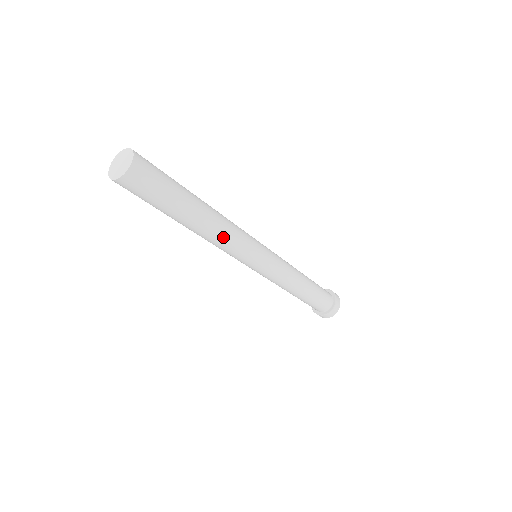
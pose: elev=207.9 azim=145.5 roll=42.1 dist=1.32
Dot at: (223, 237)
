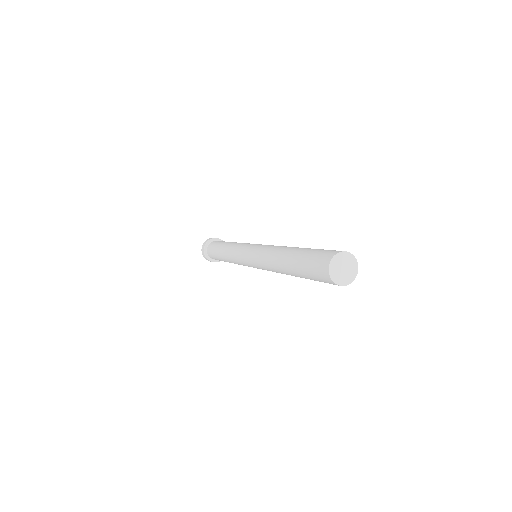
Dot at: (276, 272)
